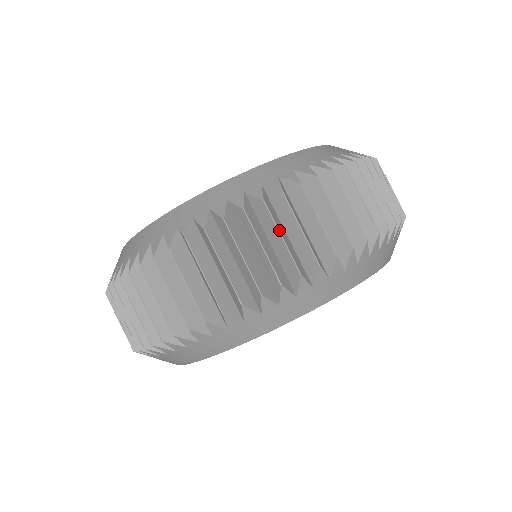
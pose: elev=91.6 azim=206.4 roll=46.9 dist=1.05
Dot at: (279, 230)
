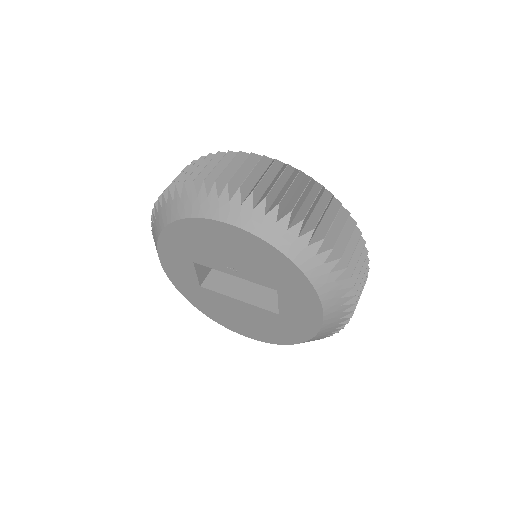
Dot at: occluded
